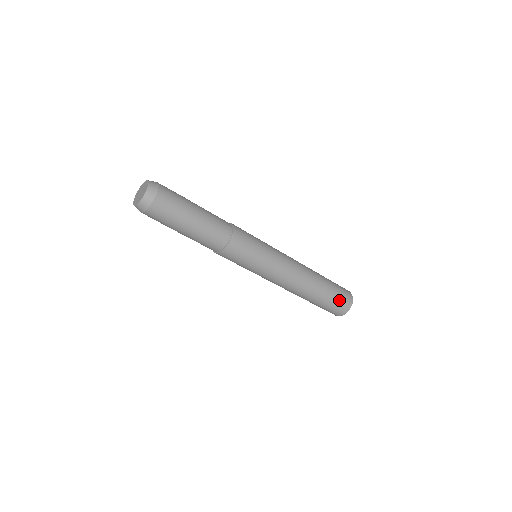
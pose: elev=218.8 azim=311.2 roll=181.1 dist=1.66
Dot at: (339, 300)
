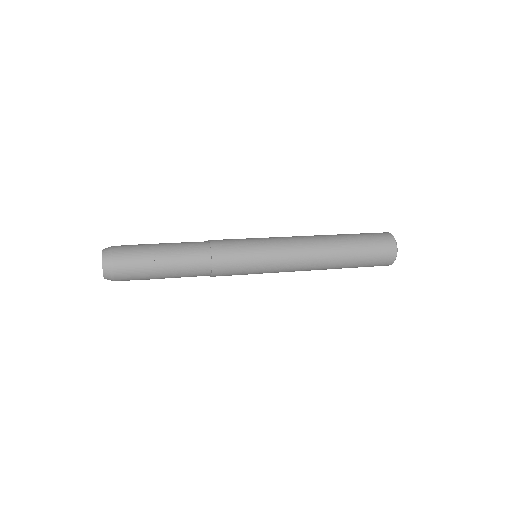
Dot at: (376, 258)
